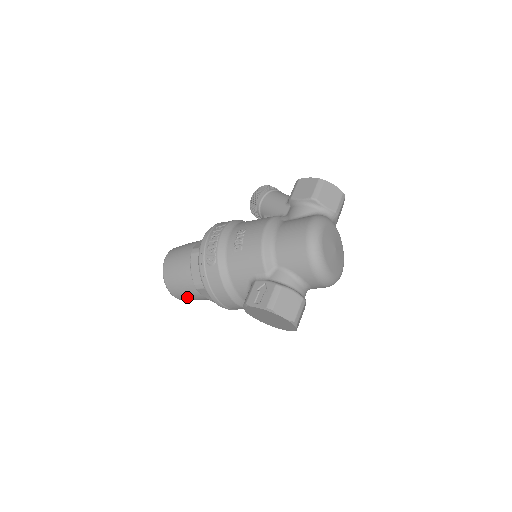
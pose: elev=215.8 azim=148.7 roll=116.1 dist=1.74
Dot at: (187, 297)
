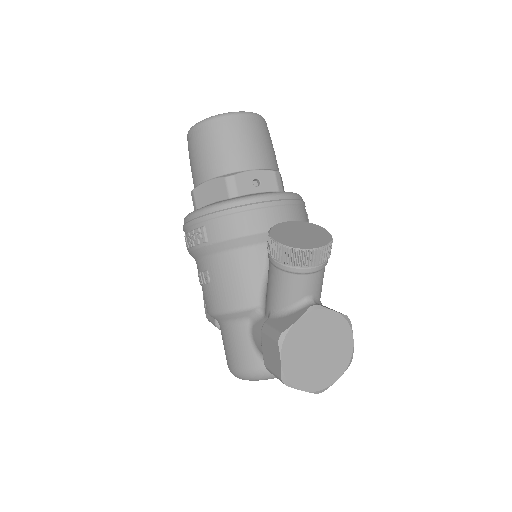
Dot at: occluded
